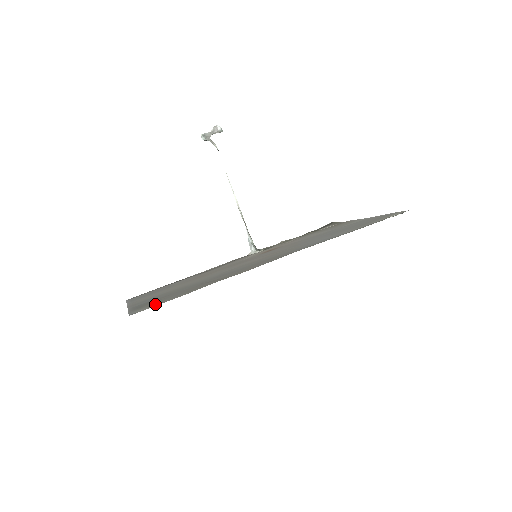
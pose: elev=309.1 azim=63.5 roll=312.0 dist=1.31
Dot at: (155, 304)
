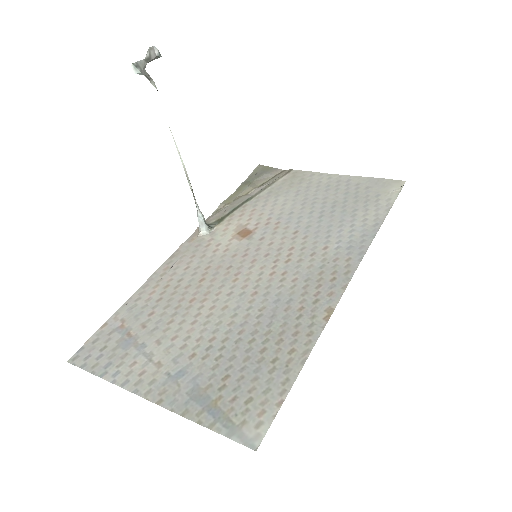
Dot at: (260, 409)
